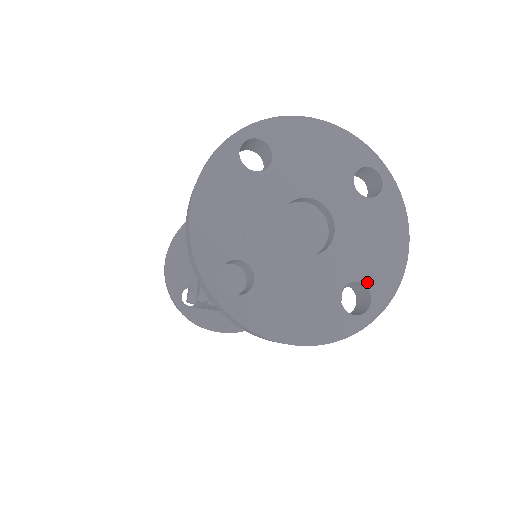
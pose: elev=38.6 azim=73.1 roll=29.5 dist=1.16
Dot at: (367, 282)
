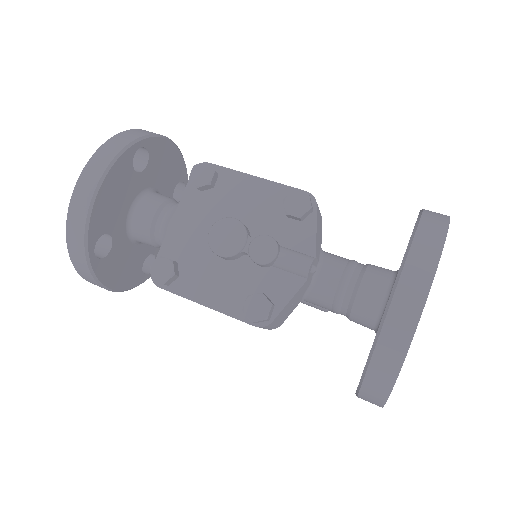
Dot at: occluded
